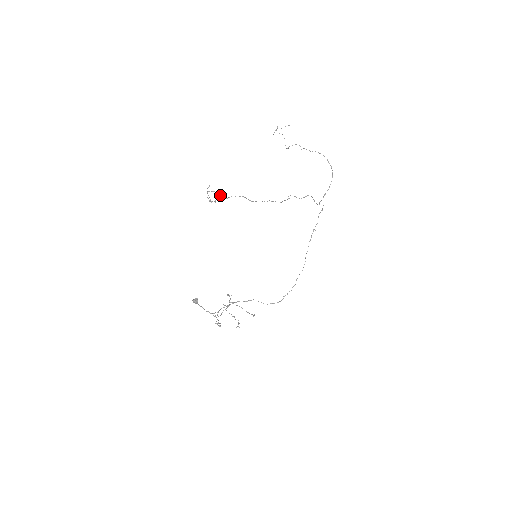
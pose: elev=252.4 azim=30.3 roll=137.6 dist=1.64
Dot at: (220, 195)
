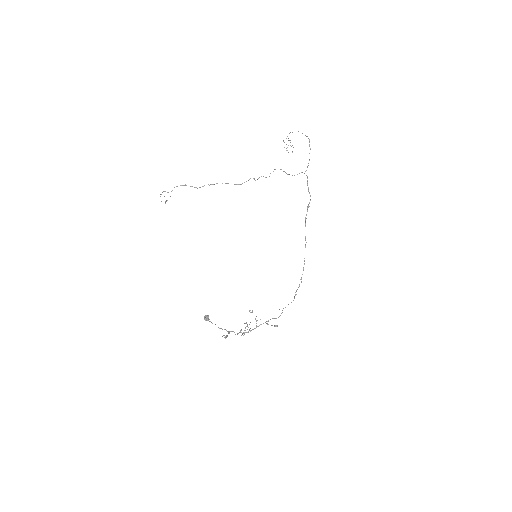
Dot at: occluded
